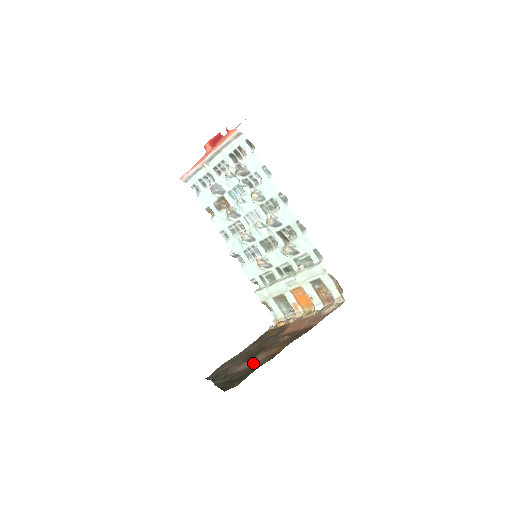
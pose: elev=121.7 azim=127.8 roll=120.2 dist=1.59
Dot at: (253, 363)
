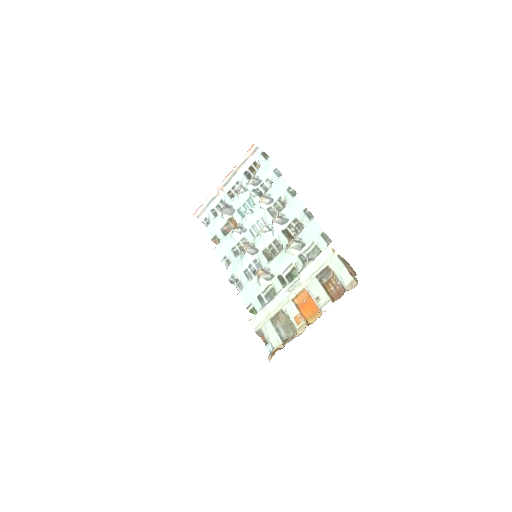
Dot at: occluded
